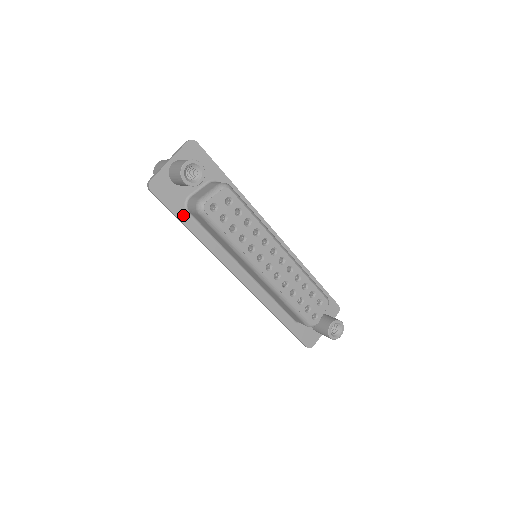
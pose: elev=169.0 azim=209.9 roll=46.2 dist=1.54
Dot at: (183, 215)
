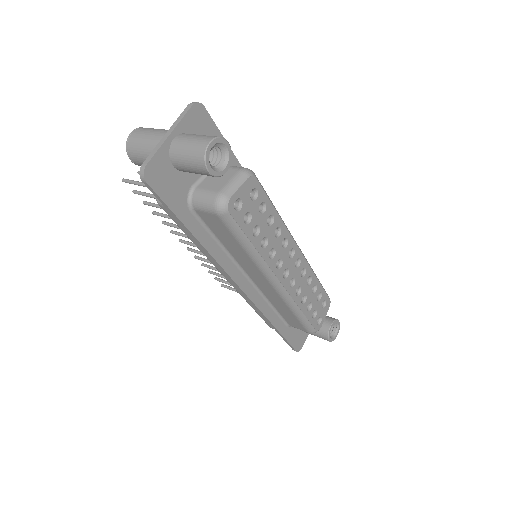
Dot at: (185, 214)
